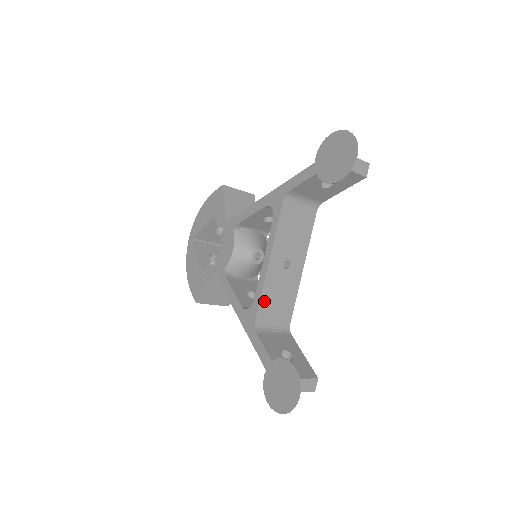
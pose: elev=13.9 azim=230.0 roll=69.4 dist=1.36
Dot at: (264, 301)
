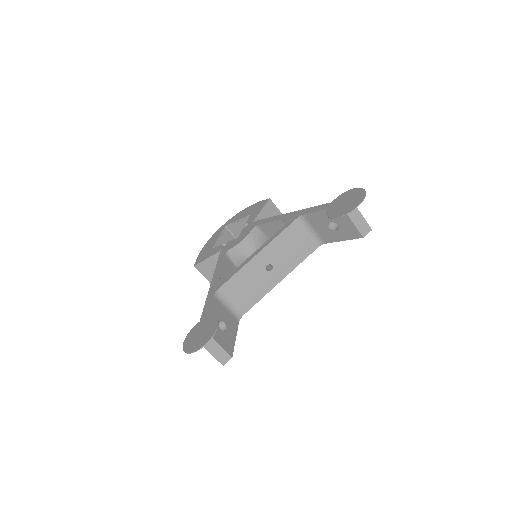
Dot at: (235, 280)
